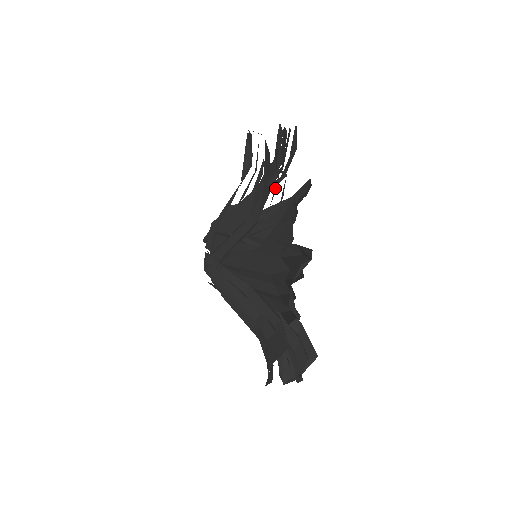
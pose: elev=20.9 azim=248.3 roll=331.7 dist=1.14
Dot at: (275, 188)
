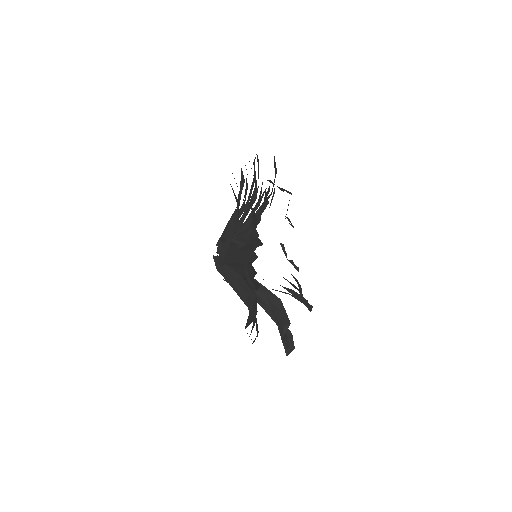
Dot at: occluded
